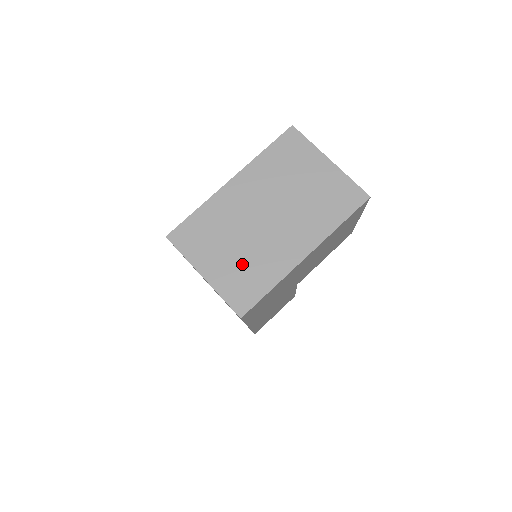
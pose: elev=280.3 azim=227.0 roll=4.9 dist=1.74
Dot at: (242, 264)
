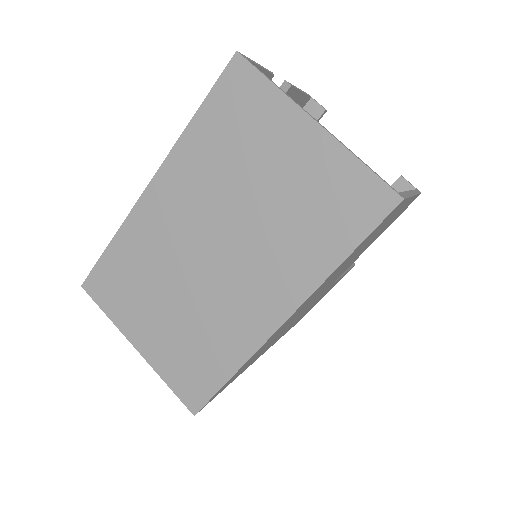
Dot at: (185, 332)
